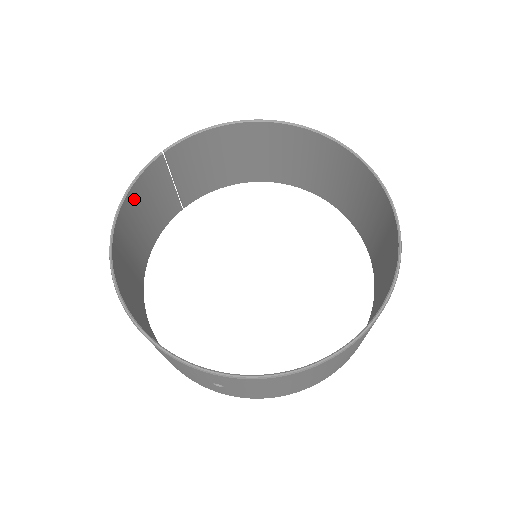
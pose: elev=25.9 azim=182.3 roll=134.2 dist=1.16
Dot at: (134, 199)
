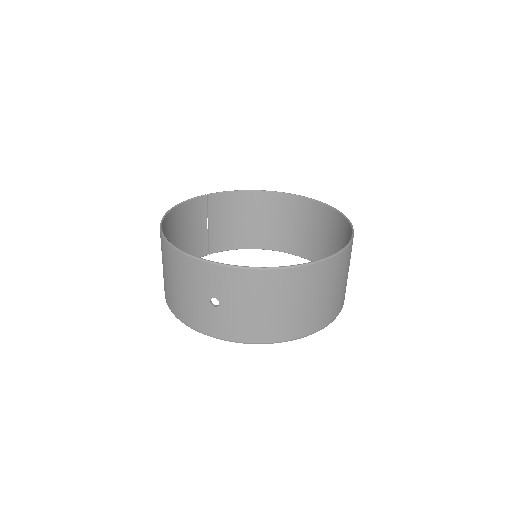
Dot at: (182, 213)
